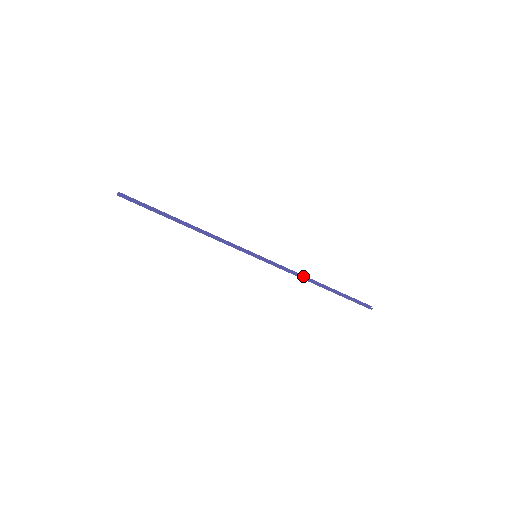
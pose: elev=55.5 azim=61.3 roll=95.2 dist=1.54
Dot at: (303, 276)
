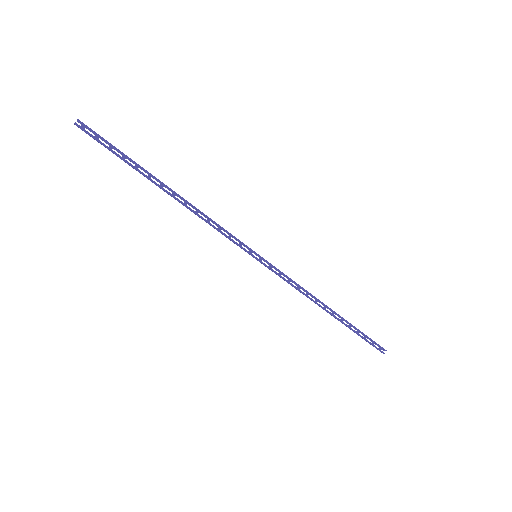
Dot at: occluded
